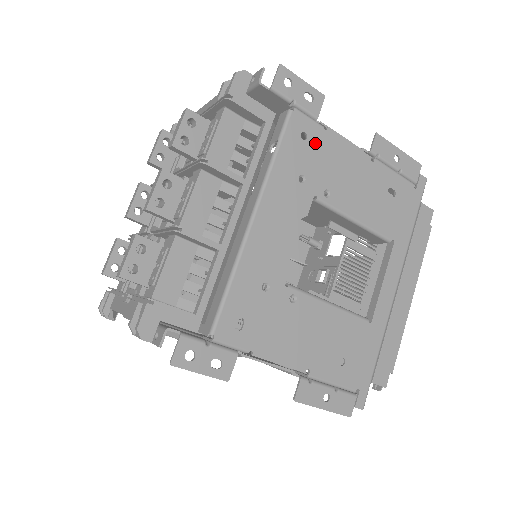
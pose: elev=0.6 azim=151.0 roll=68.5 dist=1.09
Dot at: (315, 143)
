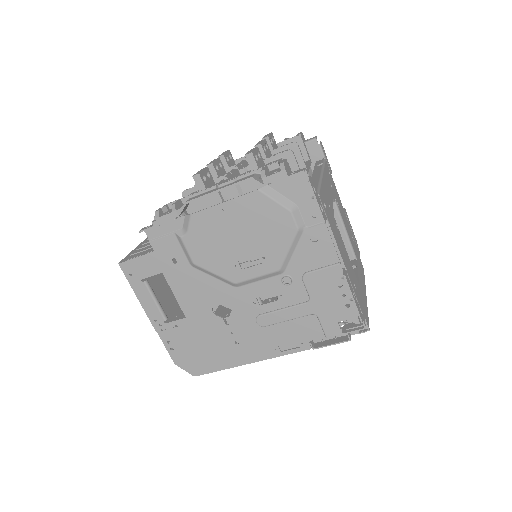
Dot at: (332, 181)
